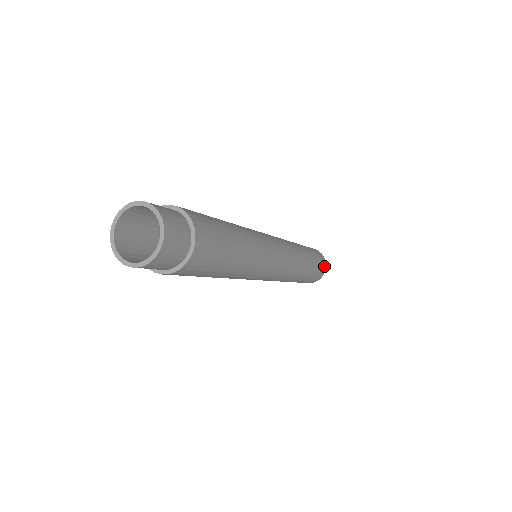
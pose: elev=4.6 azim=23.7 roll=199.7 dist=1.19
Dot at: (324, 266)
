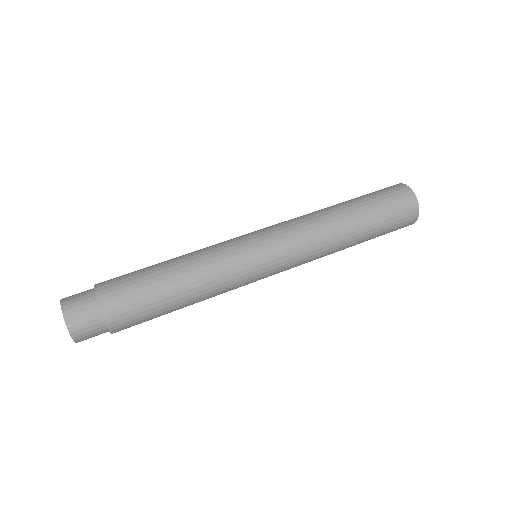
Dot at: occluded
